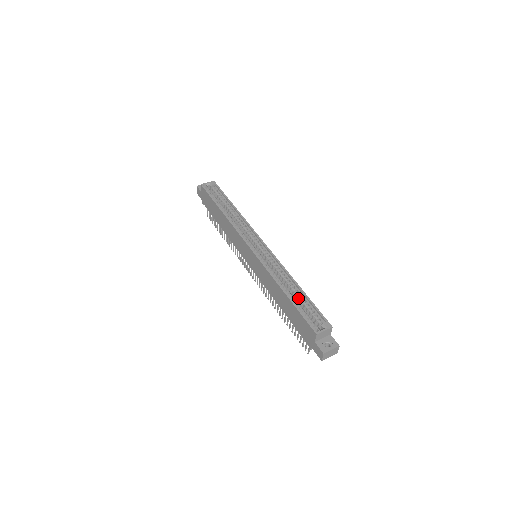
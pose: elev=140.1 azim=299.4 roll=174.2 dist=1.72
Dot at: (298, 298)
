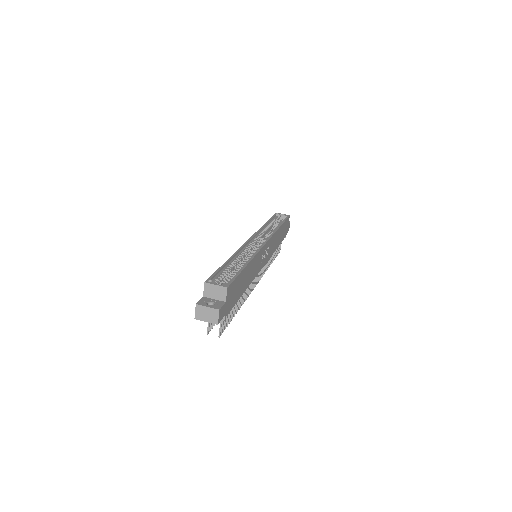
Dot at: occluded
